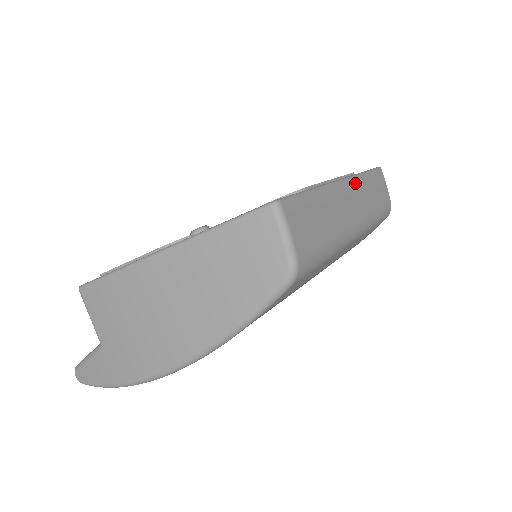
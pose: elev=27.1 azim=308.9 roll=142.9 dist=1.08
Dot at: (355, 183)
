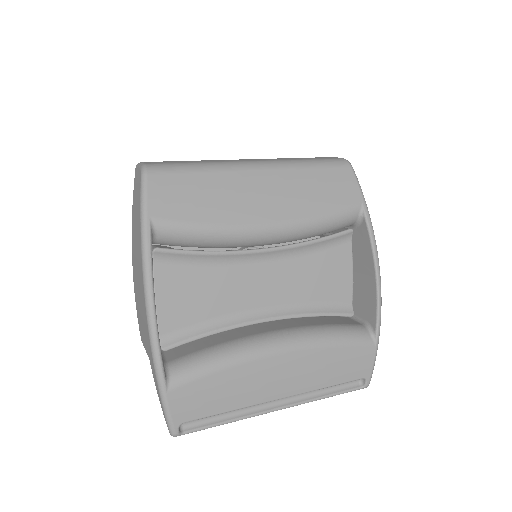
Dot at: occluded
